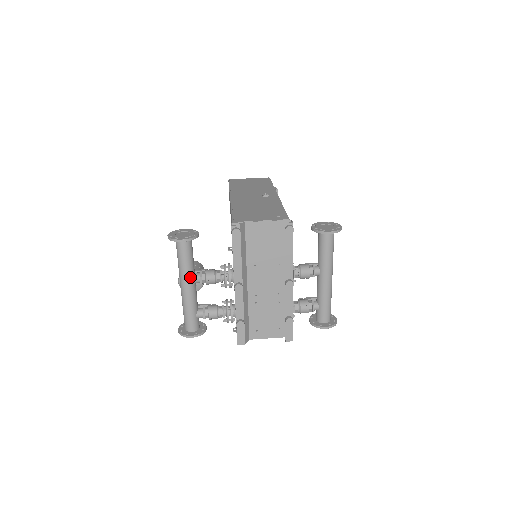
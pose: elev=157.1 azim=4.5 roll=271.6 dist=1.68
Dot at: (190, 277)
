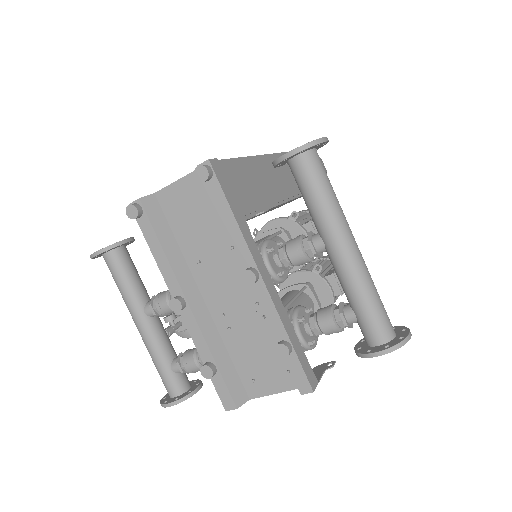
Dot at: (137, 308)
